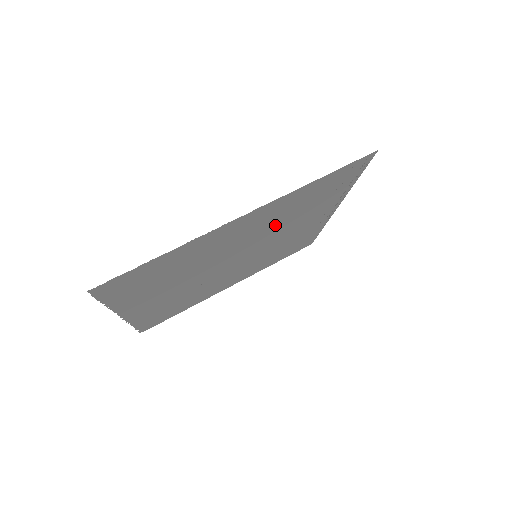
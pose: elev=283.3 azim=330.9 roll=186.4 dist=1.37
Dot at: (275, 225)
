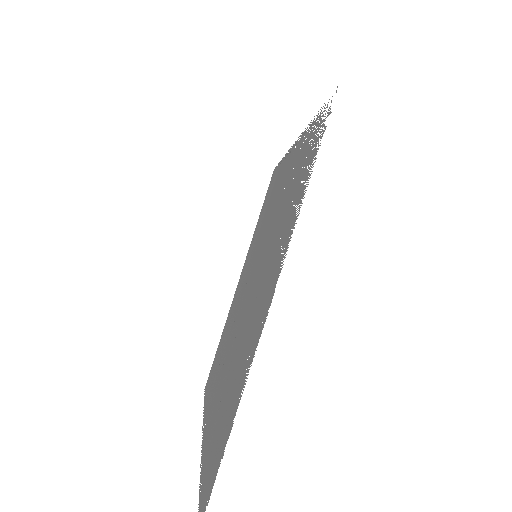
Dot at: (272, 241)
